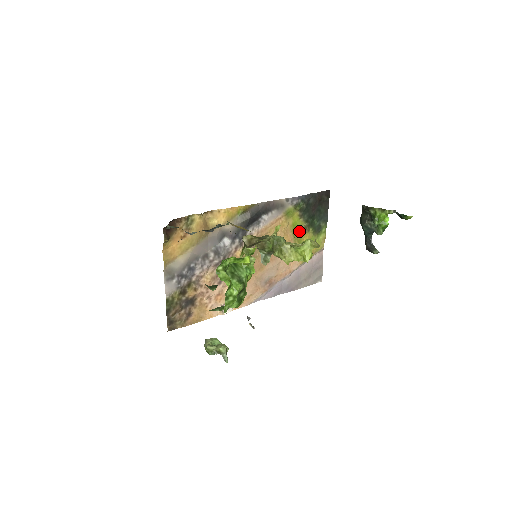
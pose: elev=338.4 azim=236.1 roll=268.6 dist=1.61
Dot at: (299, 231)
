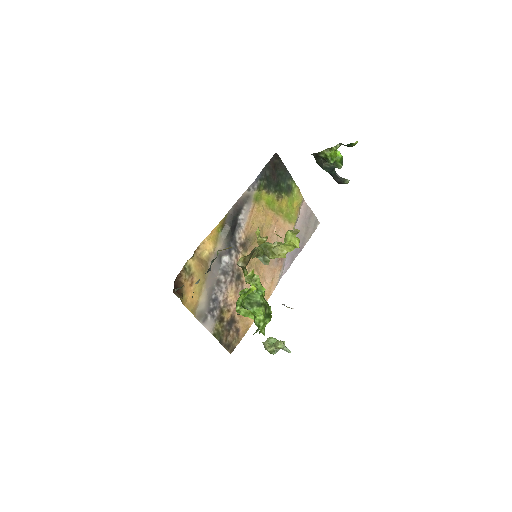
Dot at: (275, 204)
